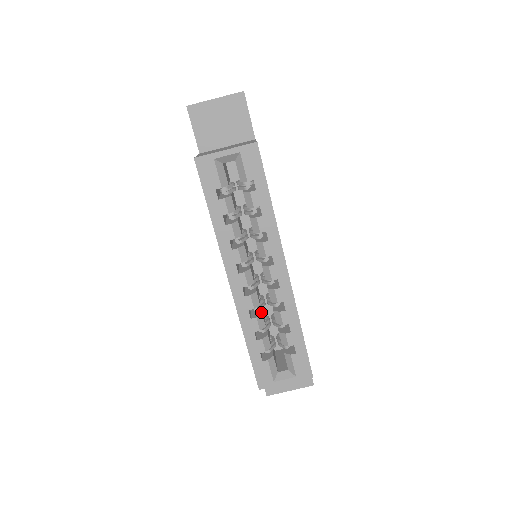
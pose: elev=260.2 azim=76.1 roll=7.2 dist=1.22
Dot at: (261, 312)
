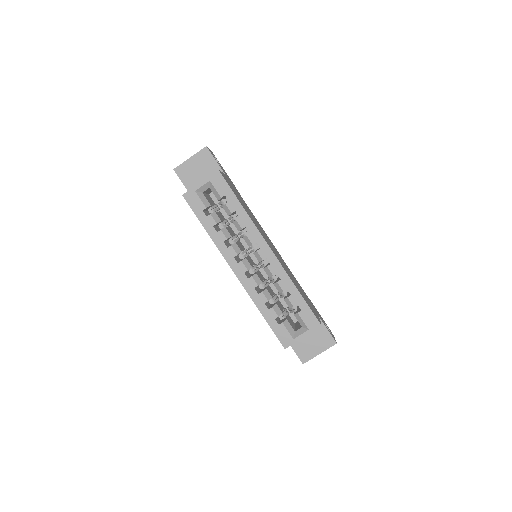
Dot at: (265, 288)
